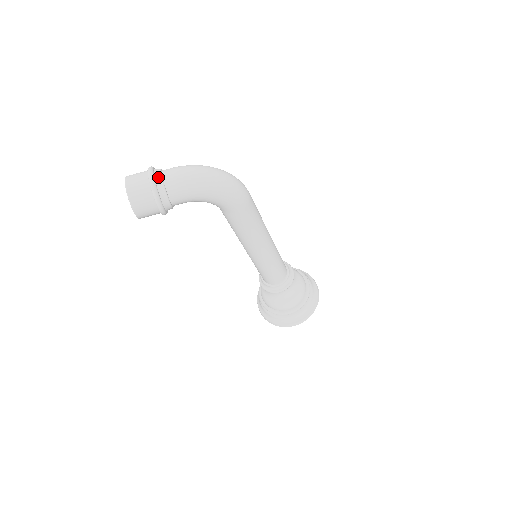
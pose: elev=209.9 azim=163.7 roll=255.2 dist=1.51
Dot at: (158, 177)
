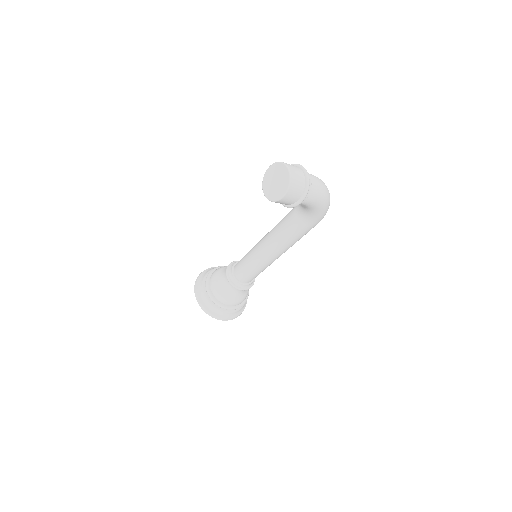
Dot at: (309, 178)
